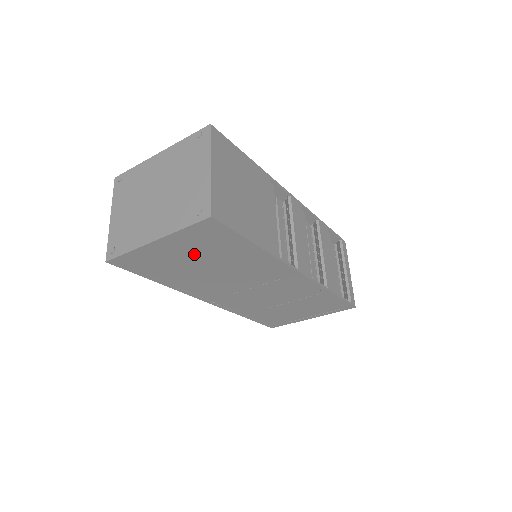
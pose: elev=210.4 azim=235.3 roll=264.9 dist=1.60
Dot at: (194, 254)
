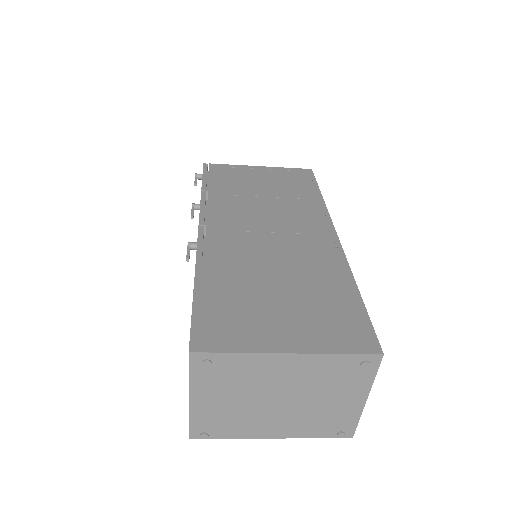
Dot at: occluded
